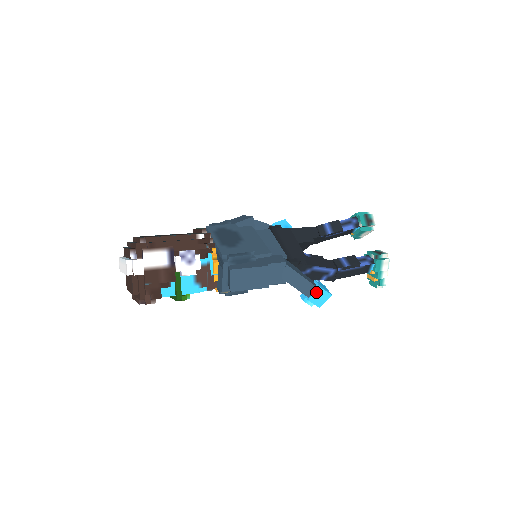
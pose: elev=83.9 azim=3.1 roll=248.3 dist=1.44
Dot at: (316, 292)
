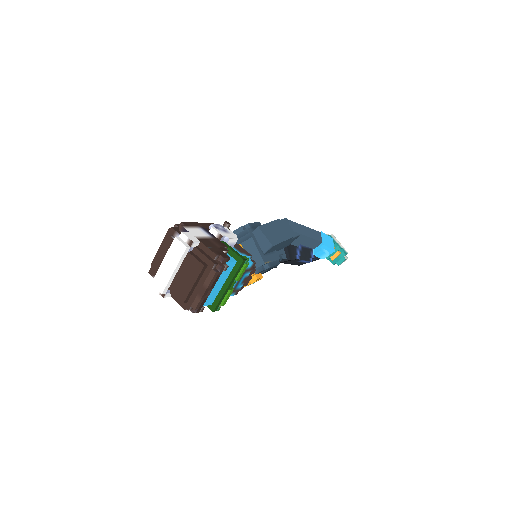
Dot at: (322, 237)
